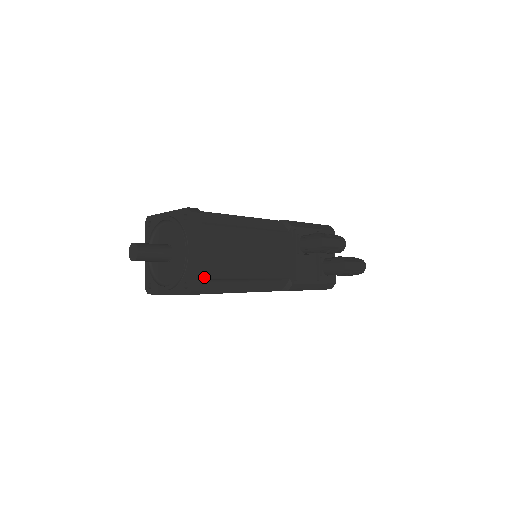
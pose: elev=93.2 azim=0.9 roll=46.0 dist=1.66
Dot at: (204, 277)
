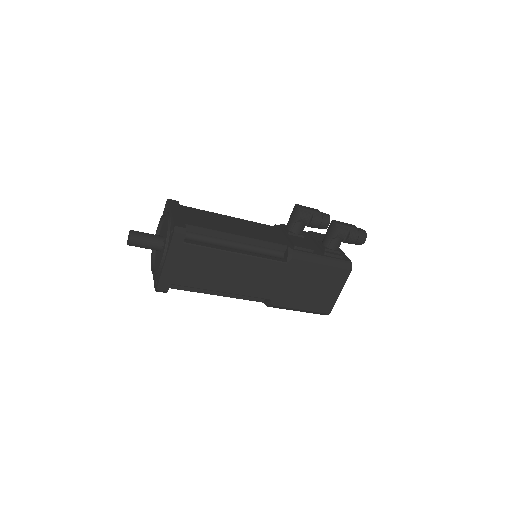
Dot at: (187, 224)
